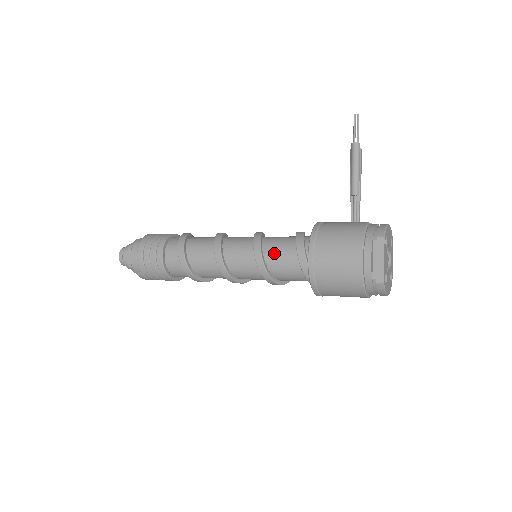
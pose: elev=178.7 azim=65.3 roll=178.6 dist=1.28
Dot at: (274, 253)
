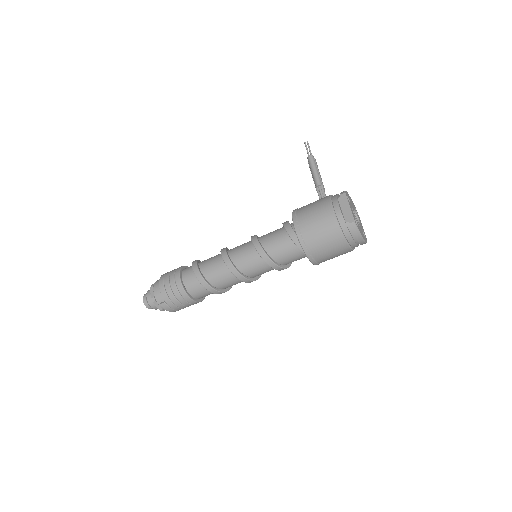
Dot at: (268, 239)
